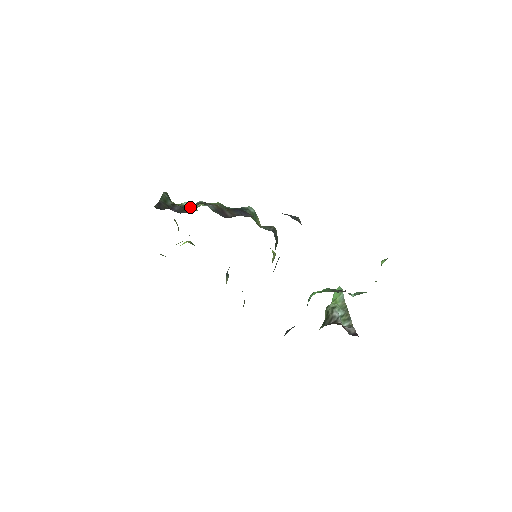
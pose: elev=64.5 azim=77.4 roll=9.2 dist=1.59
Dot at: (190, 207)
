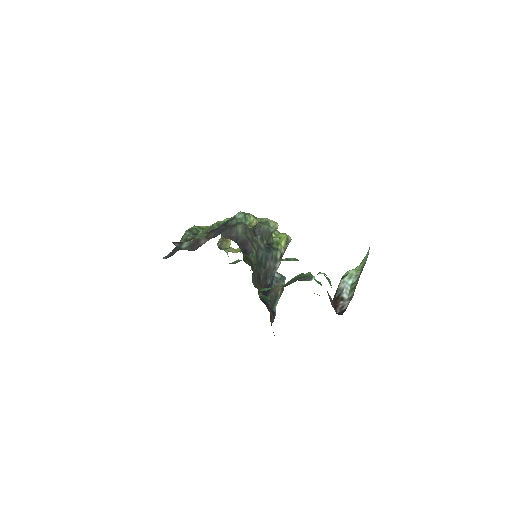
Dot at: occluded
